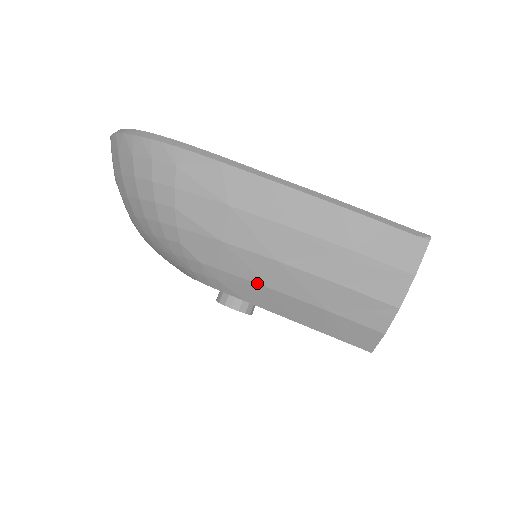
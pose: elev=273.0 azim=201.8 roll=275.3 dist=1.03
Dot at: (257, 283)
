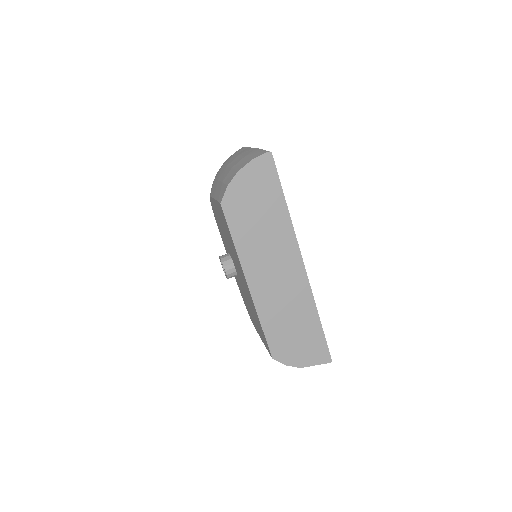
Dot at: (217, 180)
